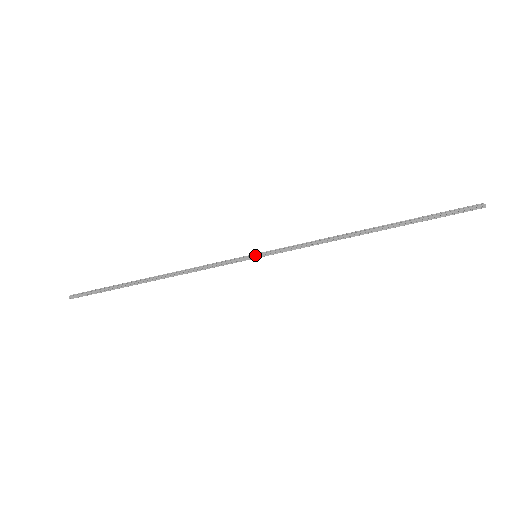
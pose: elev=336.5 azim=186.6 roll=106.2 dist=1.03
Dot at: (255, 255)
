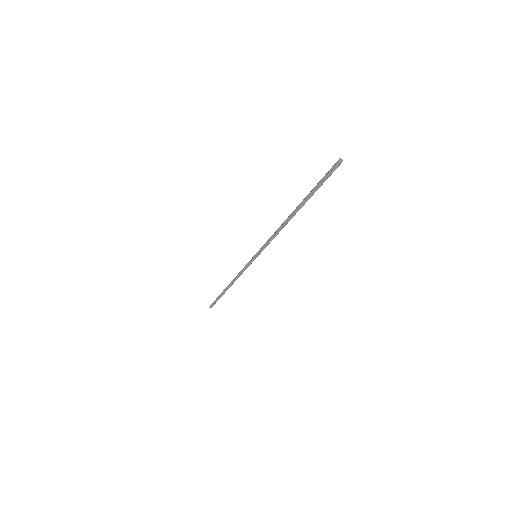
Dot at: (254, 256)
